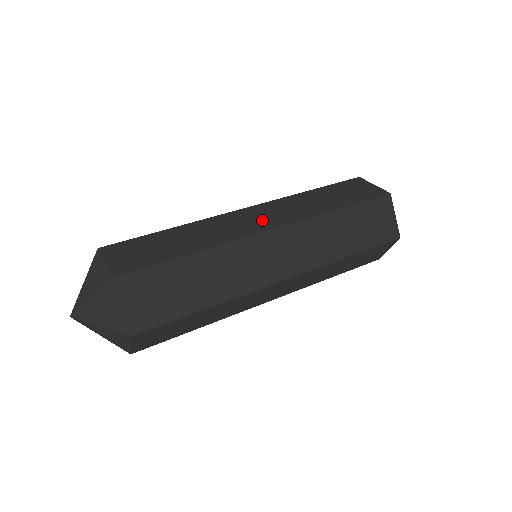
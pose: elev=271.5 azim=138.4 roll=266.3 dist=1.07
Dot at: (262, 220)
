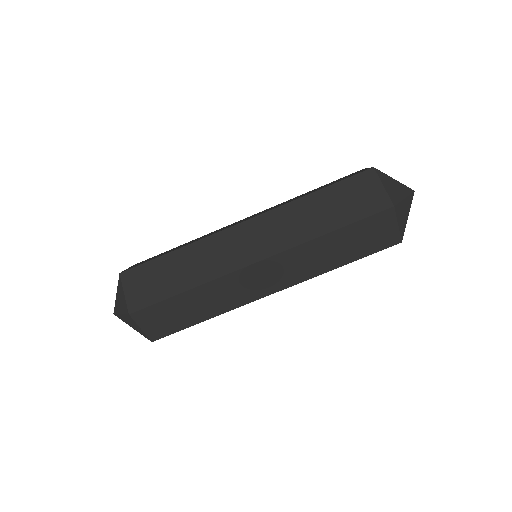
Dot at: (252, 246)
